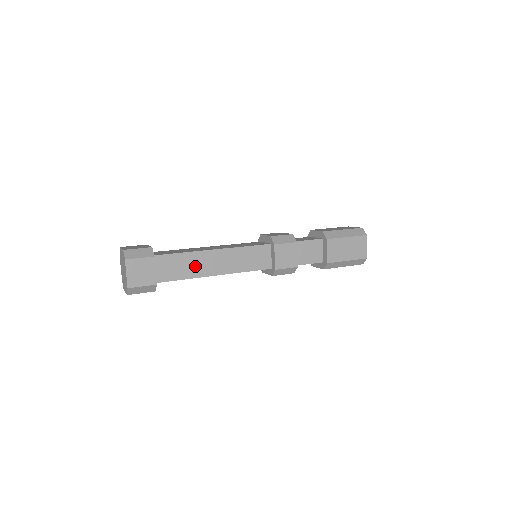
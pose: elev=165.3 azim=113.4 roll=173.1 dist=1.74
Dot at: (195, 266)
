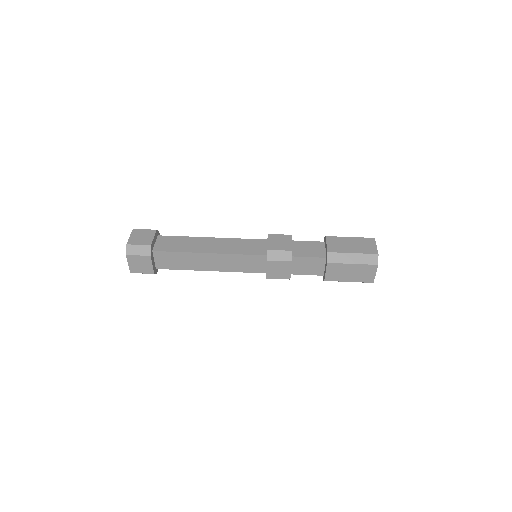
Dot at: (191, 262)
